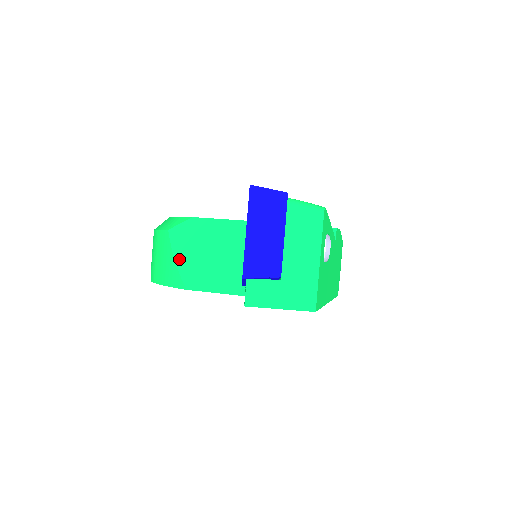
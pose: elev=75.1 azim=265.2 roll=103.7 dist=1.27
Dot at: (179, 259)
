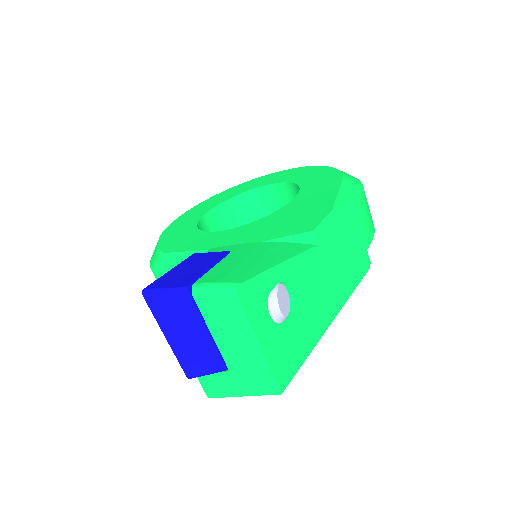
Dot at: occluded
